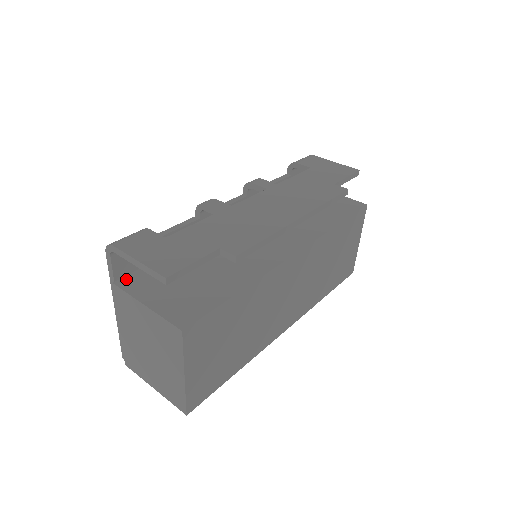
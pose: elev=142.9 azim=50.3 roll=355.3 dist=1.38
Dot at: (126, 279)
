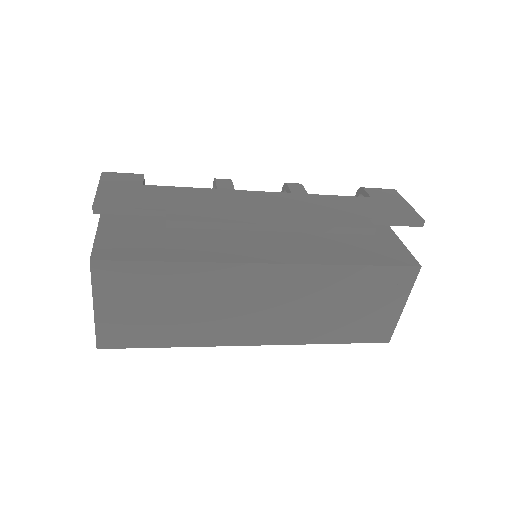
Dot at: occluded
